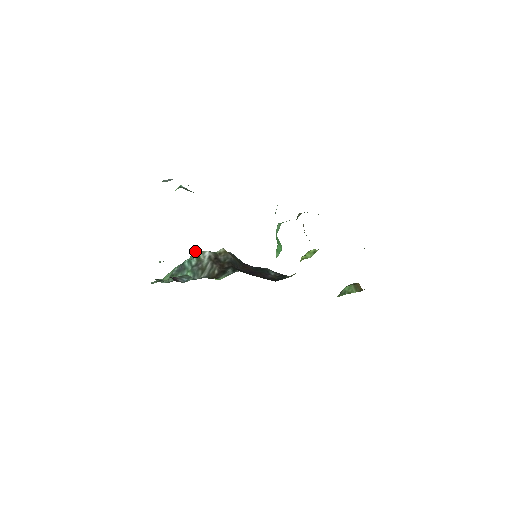
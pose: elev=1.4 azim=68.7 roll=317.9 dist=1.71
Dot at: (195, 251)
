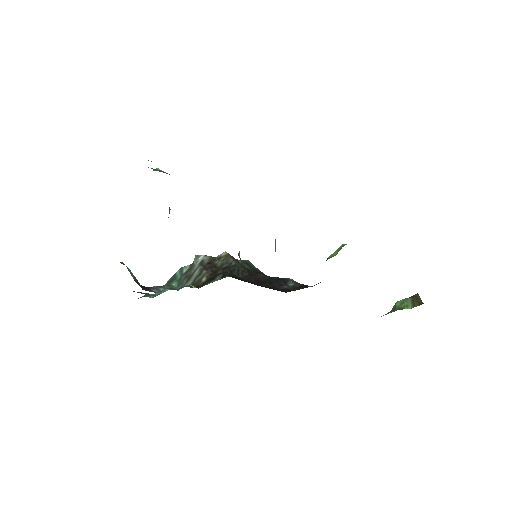
Dot at: occluded
